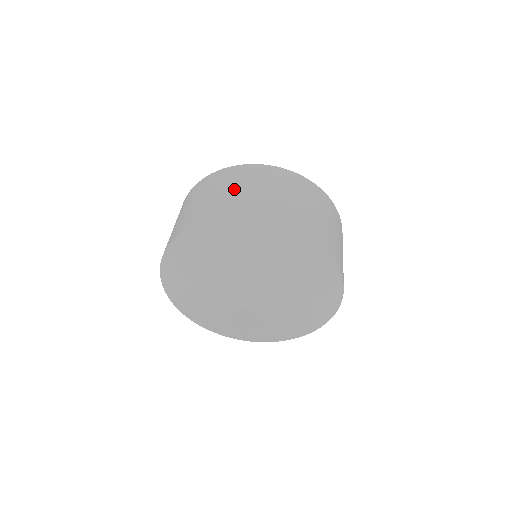
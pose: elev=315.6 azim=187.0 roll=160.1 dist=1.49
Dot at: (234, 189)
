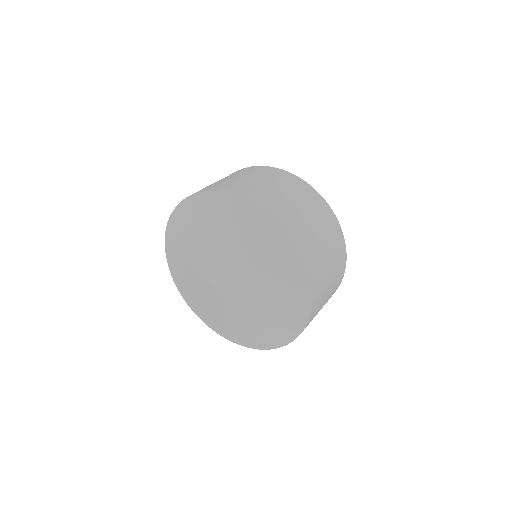
Dot at: occluded
